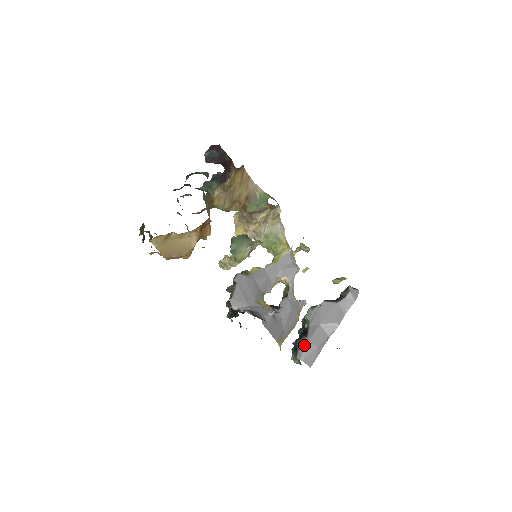
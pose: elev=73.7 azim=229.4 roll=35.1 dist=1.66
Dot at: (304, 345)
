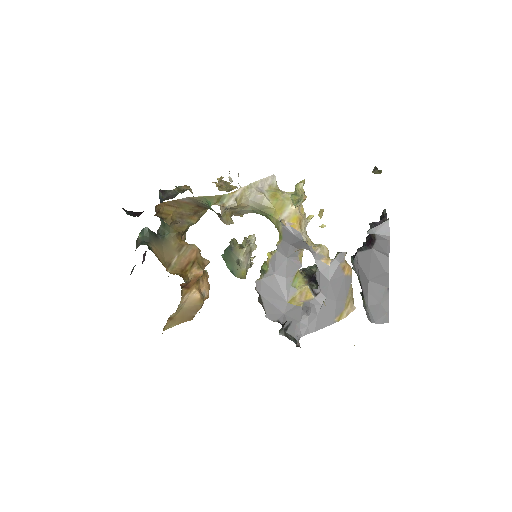
Dot at: (366, 309)
